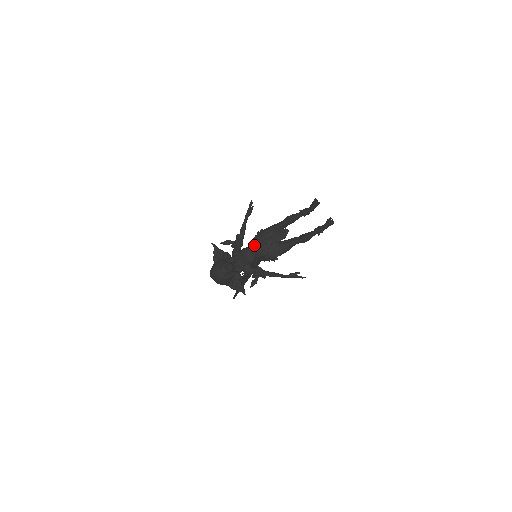
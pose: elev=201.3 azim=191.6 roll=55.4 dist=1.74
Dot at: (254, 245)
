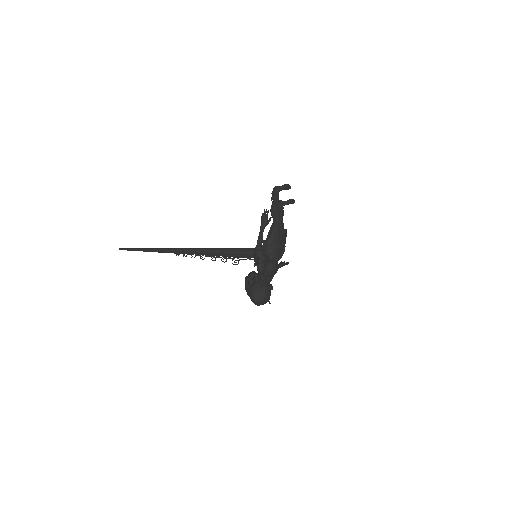
Dot at: (274, 256)
